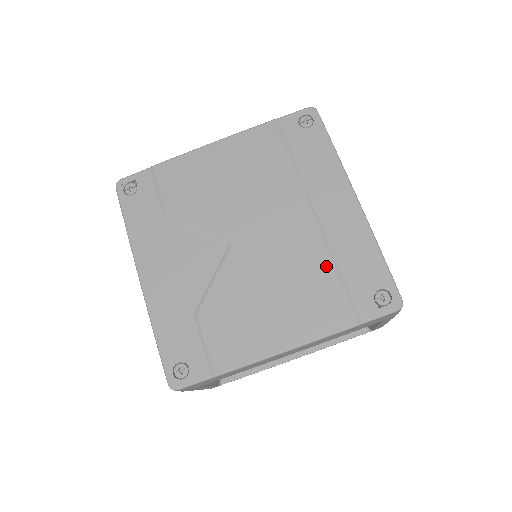
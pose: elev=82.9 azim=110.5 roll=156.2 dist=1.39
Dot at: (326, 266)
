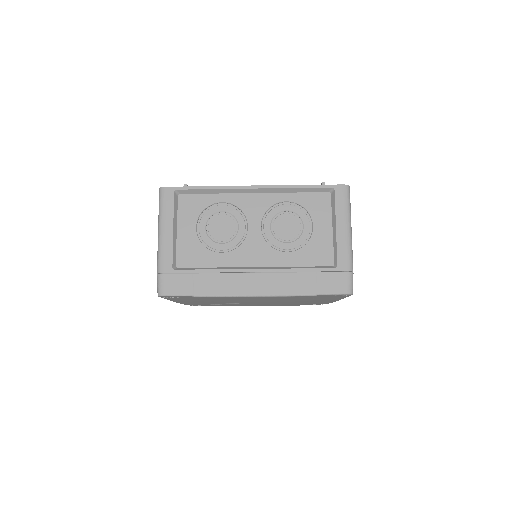
Dot at: occluded
